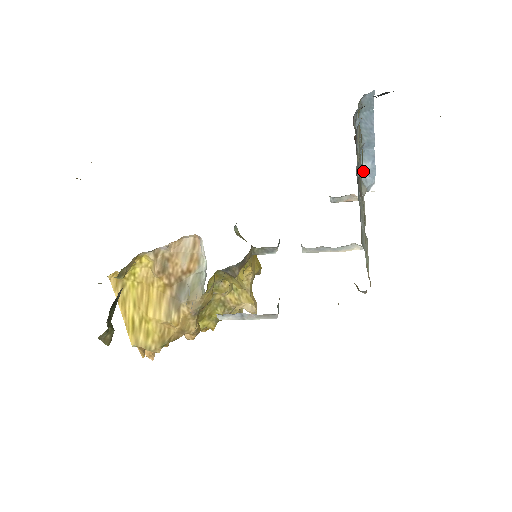
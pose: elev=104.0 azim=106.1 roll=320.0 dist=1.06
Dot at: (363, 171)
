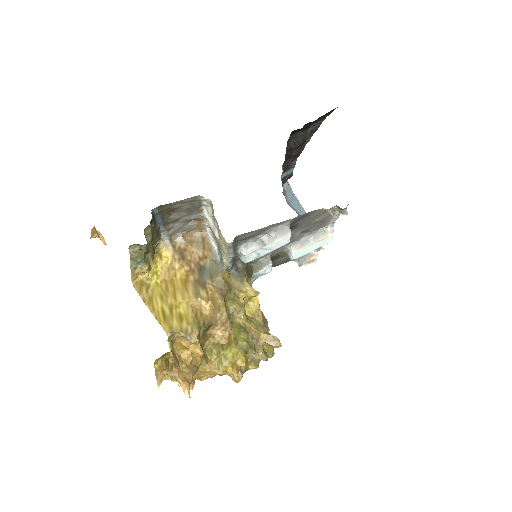
Dot at: occluded
